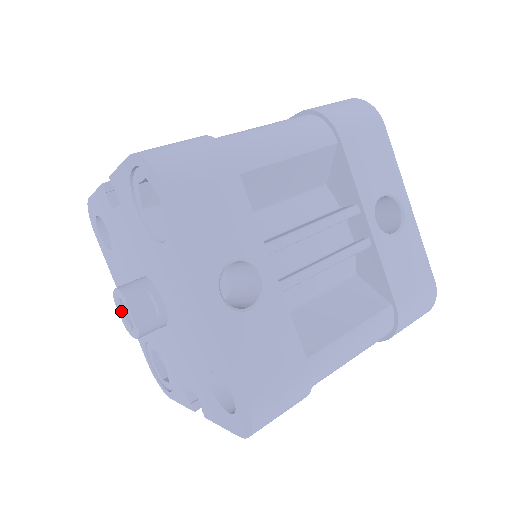
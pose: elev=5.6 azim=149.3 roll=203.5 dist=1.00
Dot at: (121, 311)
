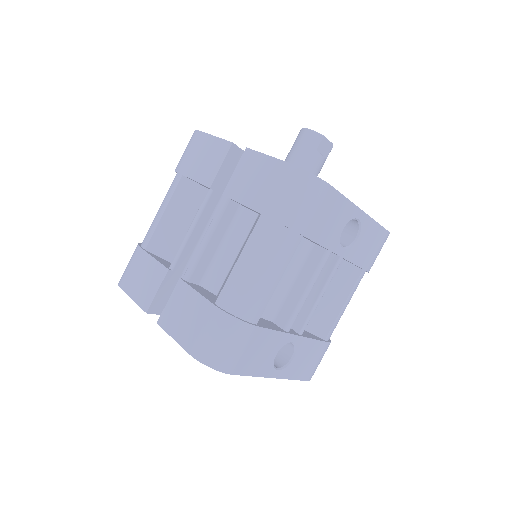
Dot at: occluded
